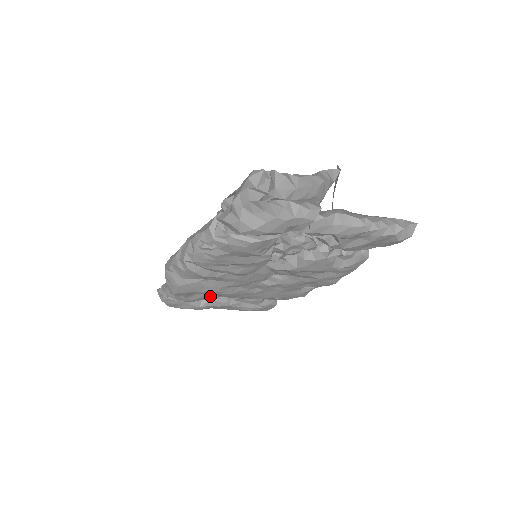
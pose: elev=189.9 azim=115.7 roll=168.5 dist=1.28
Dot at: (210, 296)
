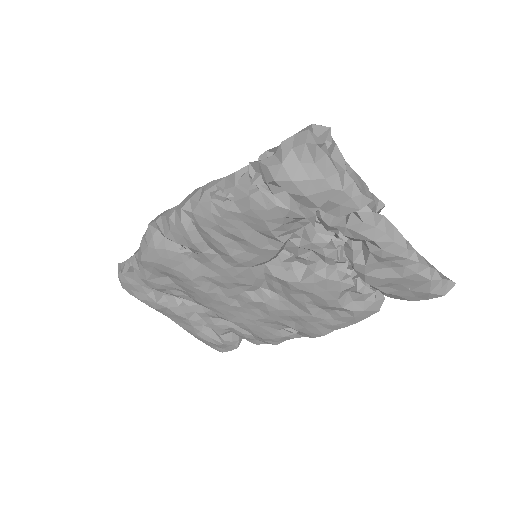
Dot at: (177, 290)
